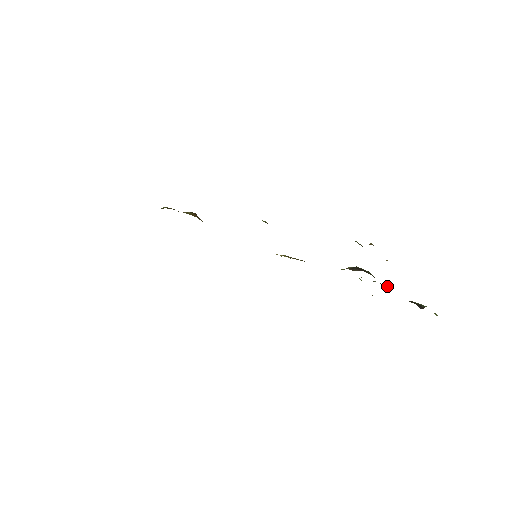
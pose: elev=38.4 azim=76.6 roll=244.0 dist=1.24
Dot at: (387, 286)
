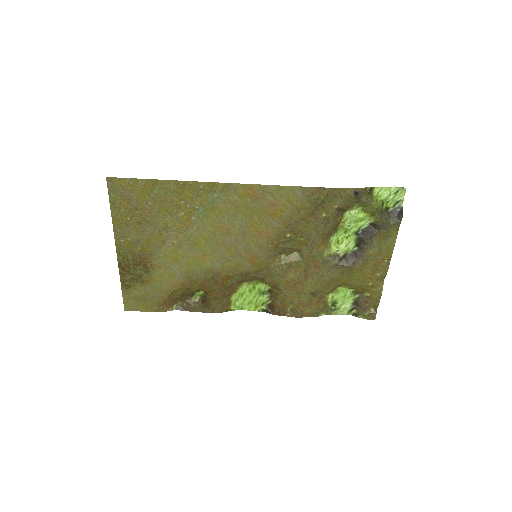
Dot at: (368, 225)
